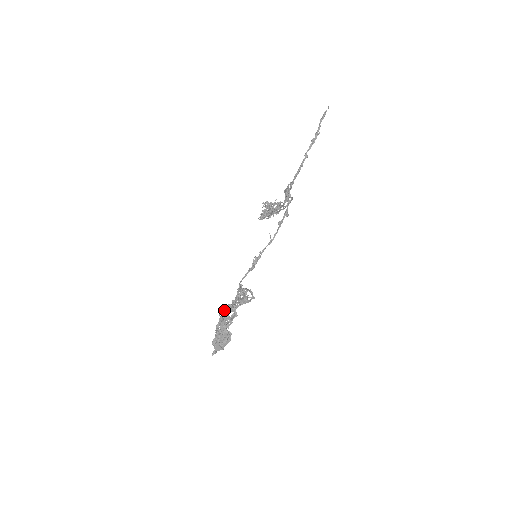
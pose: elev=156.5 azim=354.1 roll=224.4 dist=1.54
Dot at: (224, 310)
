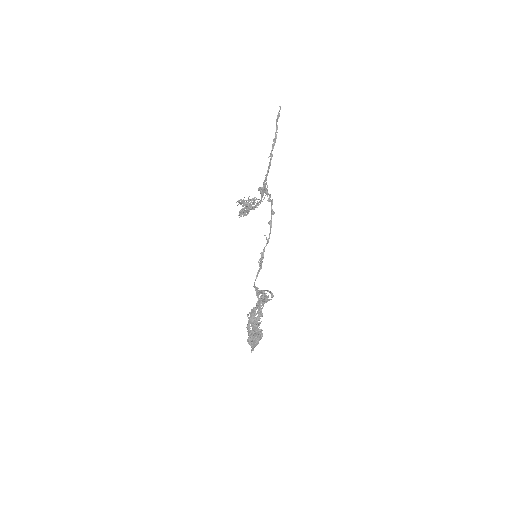
Dot at: (250, 313)
